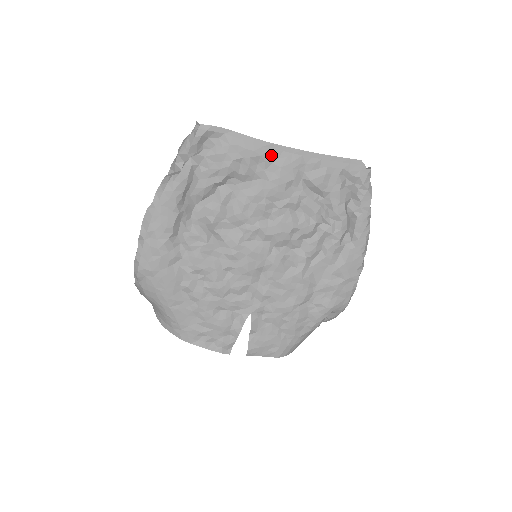
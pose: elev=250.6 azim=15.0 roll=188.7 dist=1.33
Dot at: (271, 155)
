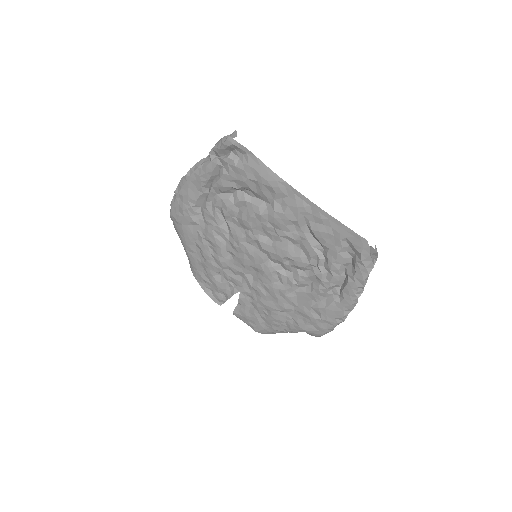
Dot at: (282, 191)
